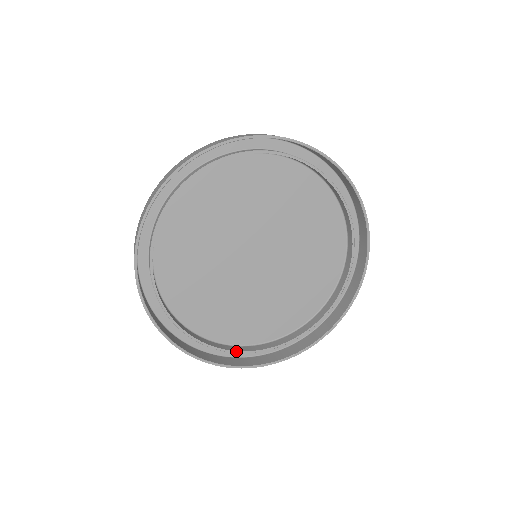
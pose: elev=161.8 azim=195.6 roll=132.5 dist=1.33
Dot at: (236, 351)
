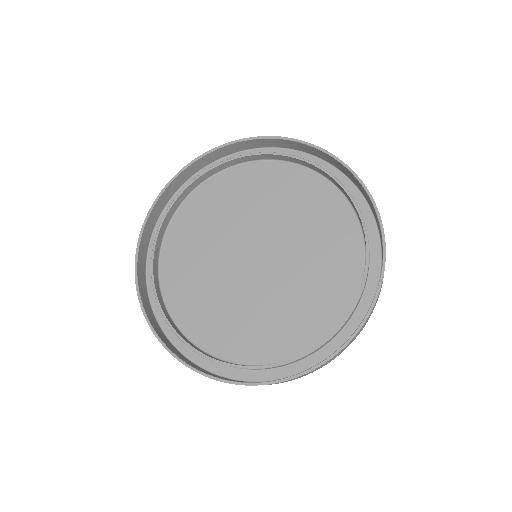
Dot at: (302, 355)
